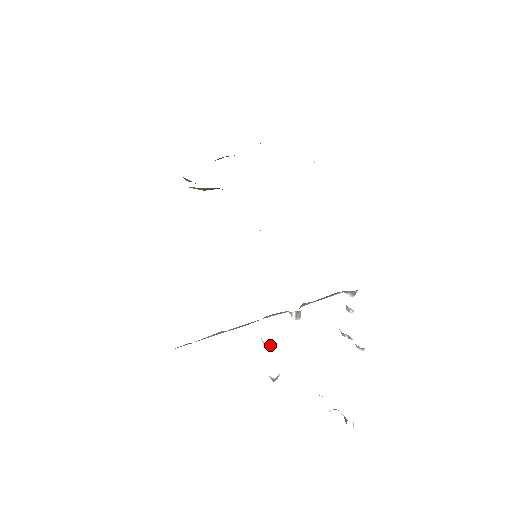
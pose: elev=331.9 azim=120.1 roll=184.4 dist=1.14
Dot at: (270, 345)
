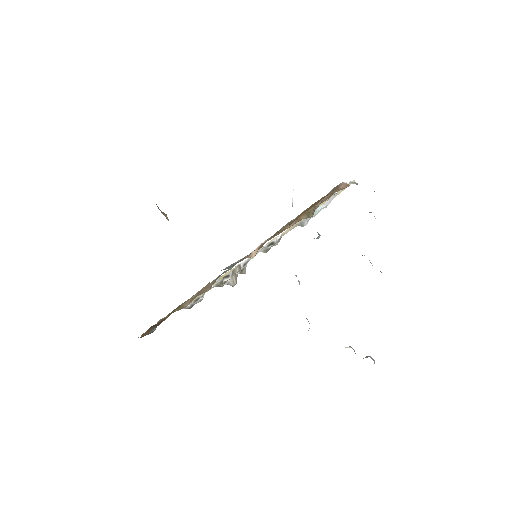
Dot at: occluded
